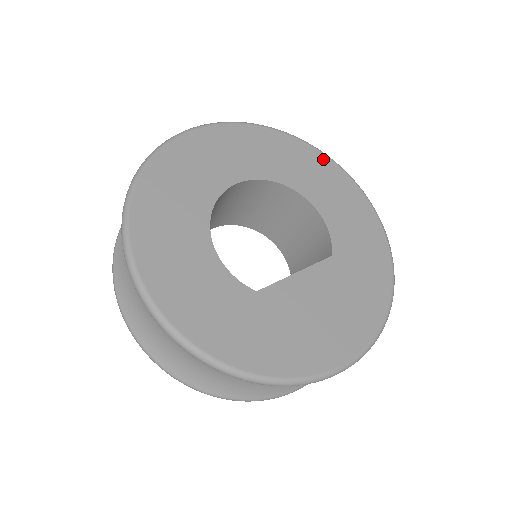
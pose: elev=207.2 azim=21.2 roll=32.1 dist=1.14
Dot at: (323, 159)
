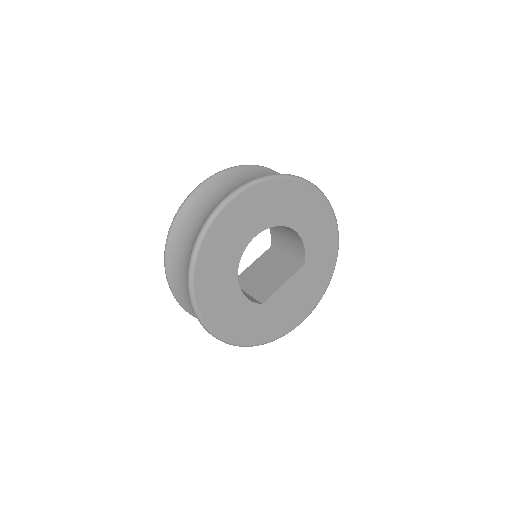
Dot at: (310, 191)
